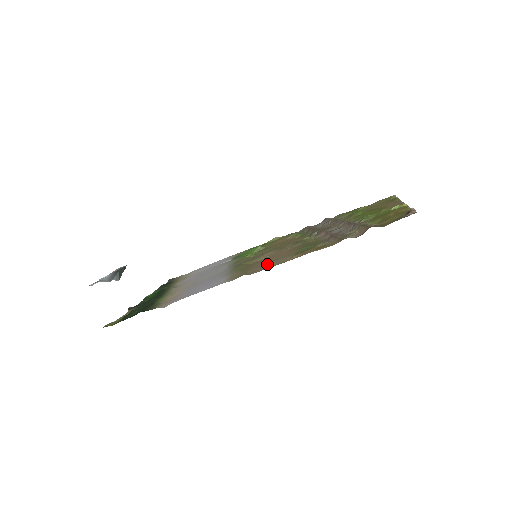
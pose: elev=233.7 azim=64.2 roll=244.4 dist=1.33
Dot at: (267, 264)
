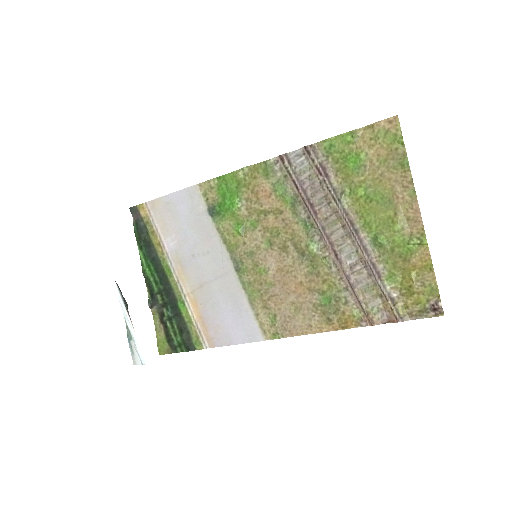
Dot at: (293, 317)
